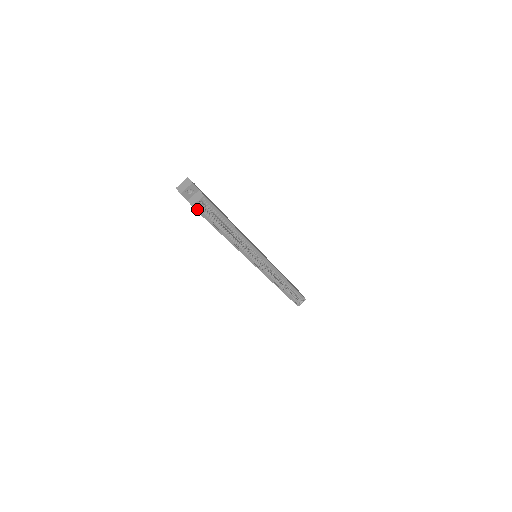
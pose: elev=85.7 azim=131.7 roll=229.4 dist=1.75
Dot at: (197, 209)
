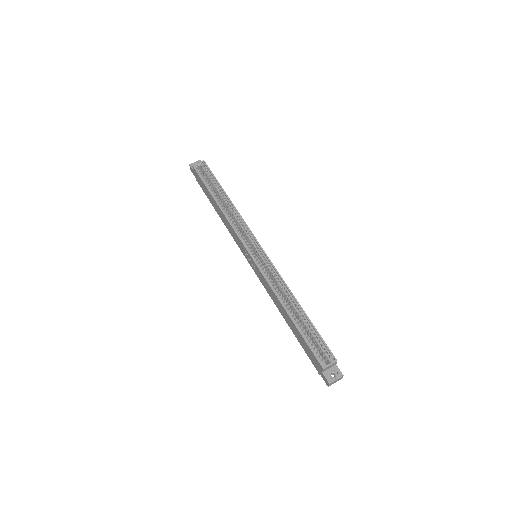
Dot at: (196, 169)
